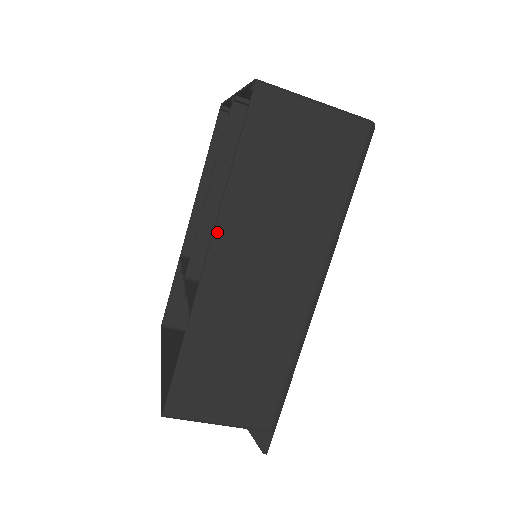
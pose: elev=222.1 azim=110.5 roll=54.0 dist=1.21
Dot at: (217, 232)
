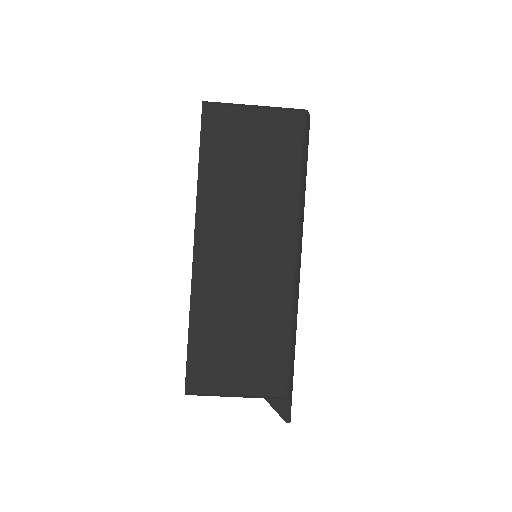
Dot at: (198, 224)
